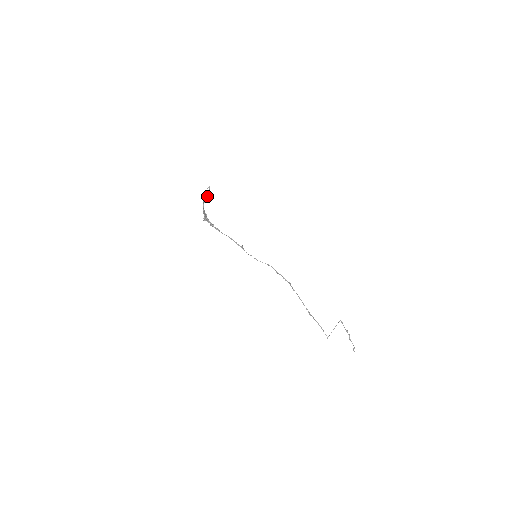
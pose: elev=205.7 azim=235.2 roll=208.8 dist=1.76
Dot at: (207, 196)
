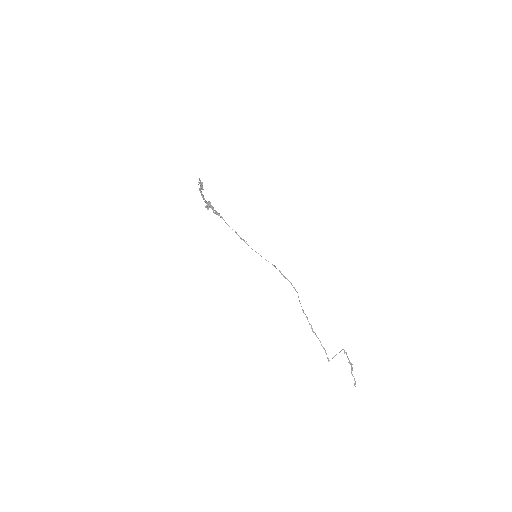
Dot at: (201, 186)
